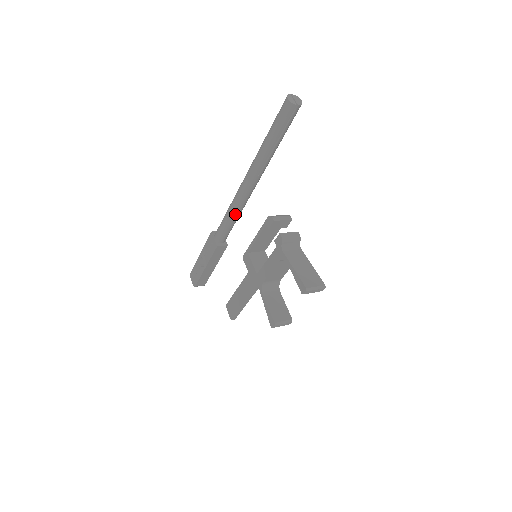
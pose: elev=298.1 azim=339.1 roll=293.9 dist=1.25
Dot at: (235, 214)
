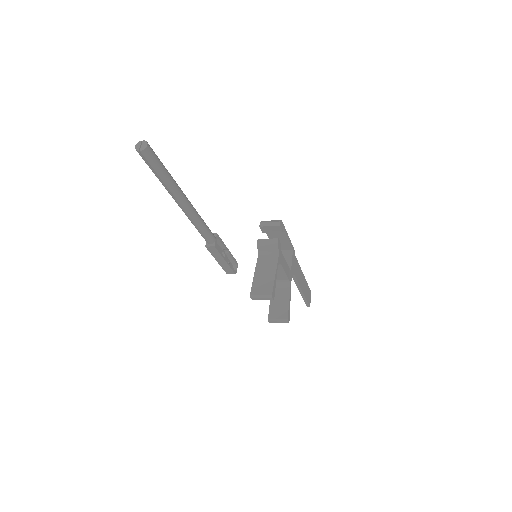
Dot at: (194, 224)
